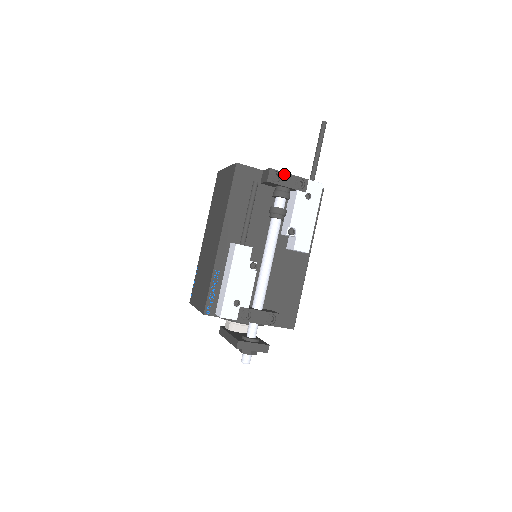
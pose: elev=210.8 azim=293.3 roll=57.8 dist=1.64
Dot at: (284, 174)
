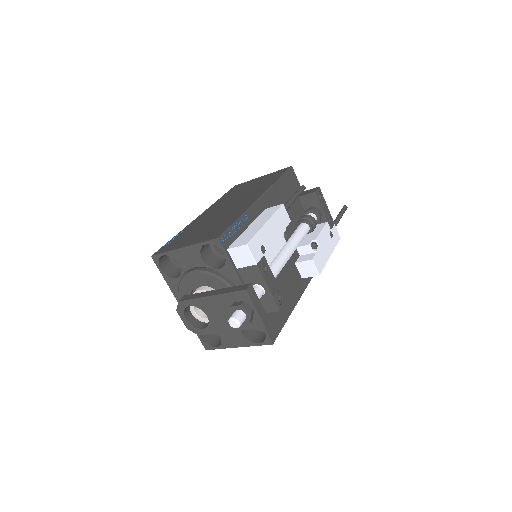
Dot at: (324, 201)
